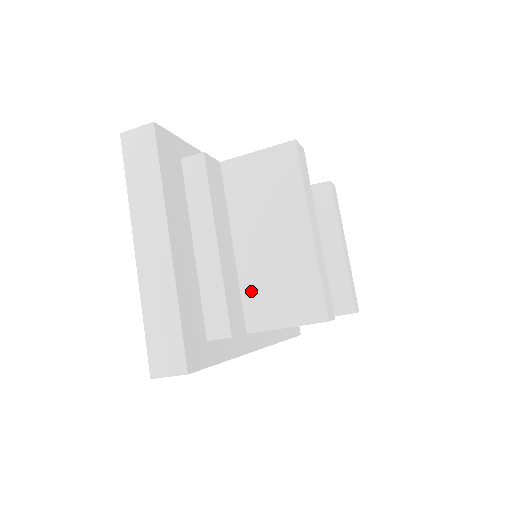
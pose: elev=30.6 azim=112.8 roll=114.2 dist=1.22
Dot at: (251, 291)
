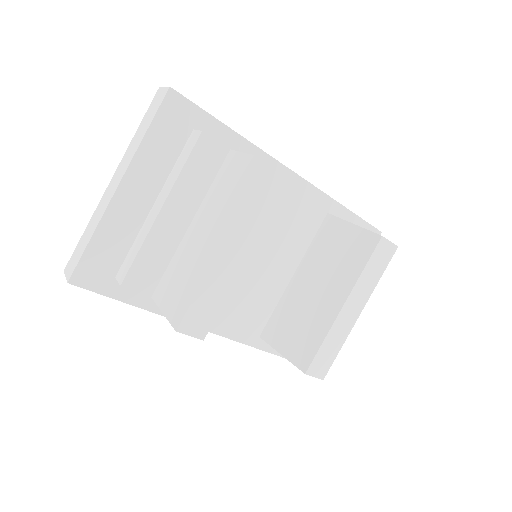
Dot at: (172, 267)
